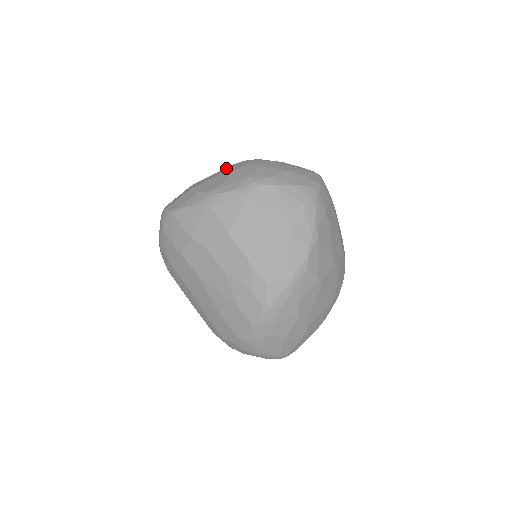
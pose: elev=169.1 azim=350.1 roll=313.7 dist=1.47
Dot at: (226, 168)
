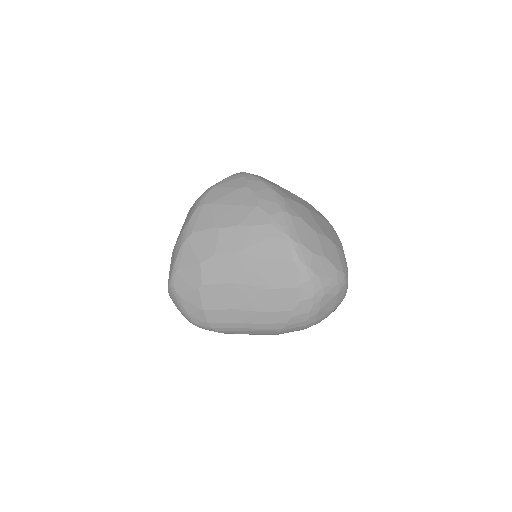
Dot at: occluded
